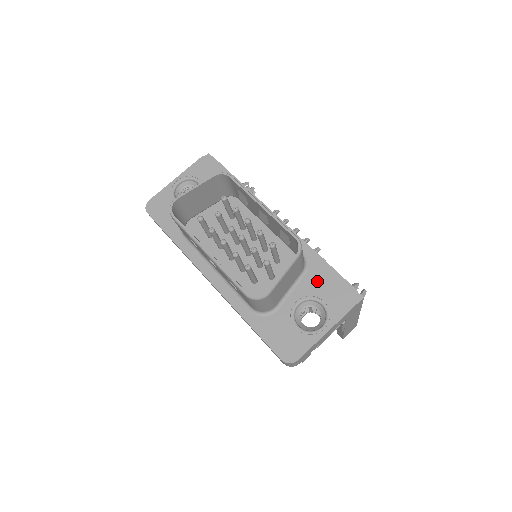
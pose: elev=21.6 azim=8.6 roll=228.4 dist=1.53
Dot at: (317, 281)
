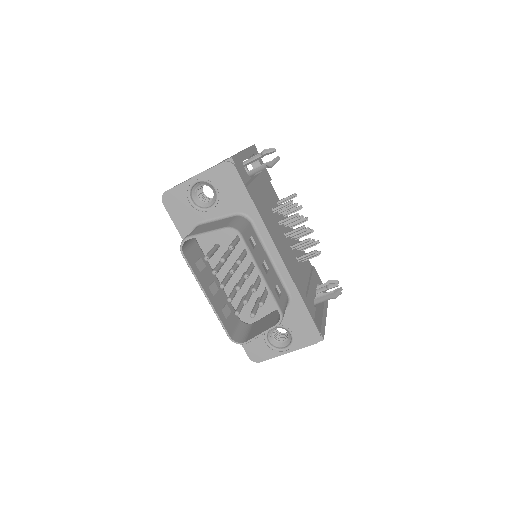
Dot at: (293, 318)
